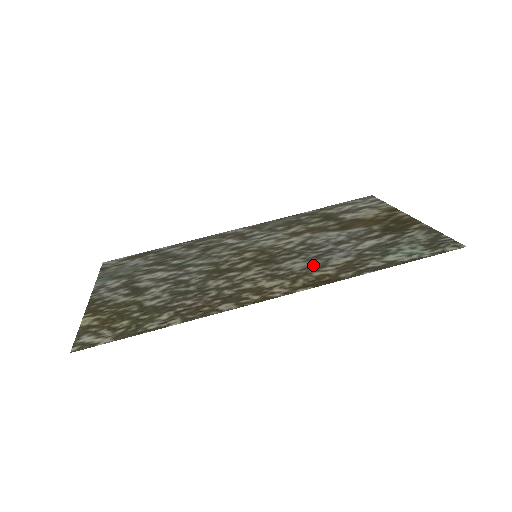
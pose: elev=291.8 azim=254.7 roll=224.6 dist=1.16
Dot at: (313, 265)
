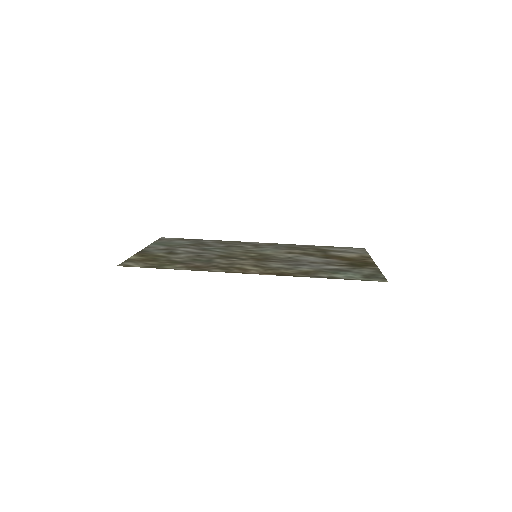
Dot at: (285, 267)
